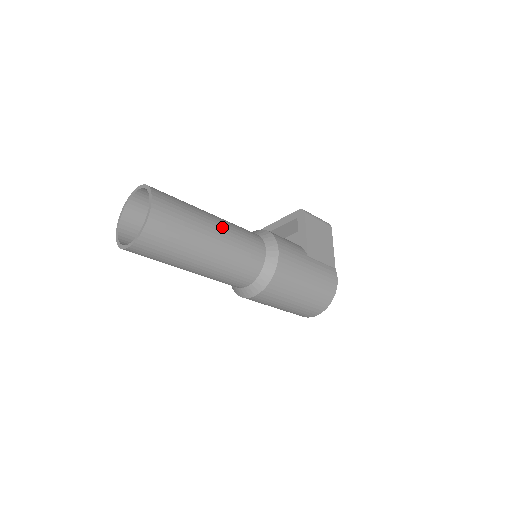
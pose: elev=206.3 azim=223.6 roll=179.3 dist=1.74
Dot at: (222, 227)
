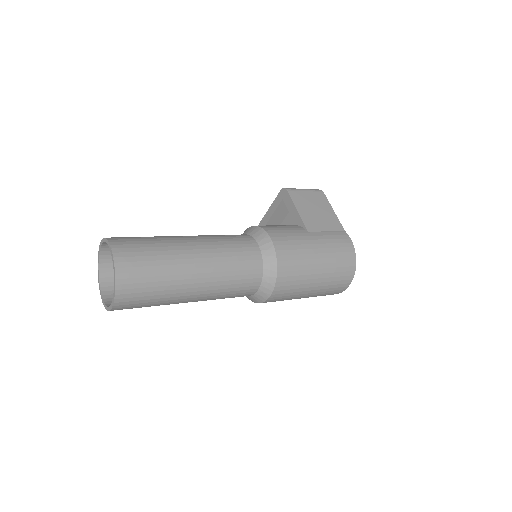
Dot at: (200, 244)
